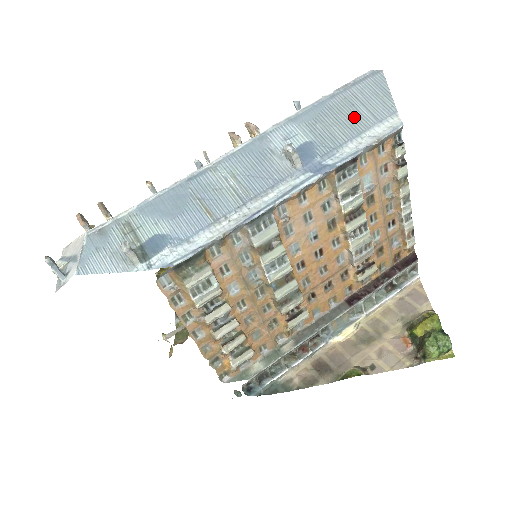
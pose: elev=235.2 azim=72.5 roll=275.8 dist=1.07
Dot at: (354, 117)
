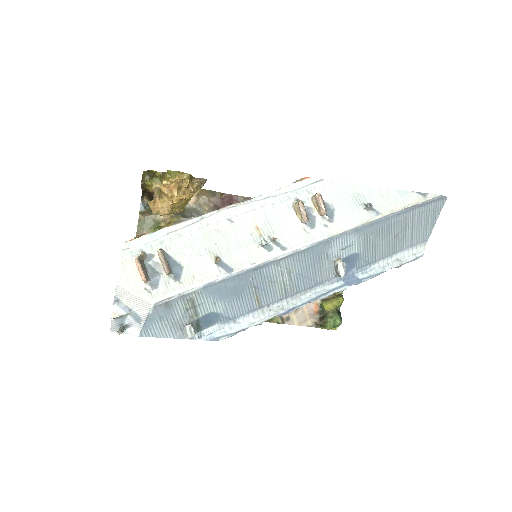
Dot at: (399, 238)
